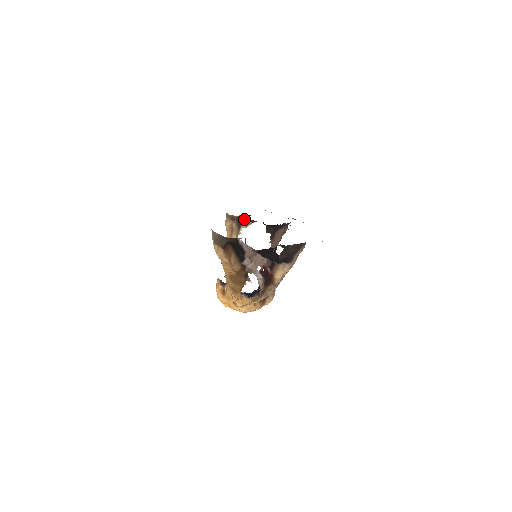
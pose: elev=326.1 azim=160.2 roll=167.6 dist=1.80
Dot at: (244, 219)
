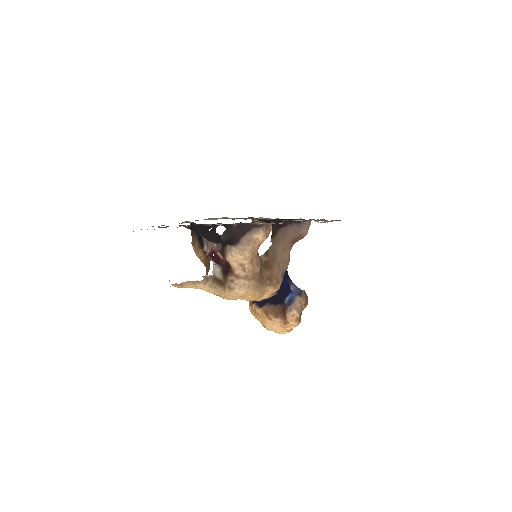
Dot at: (256, 220)
